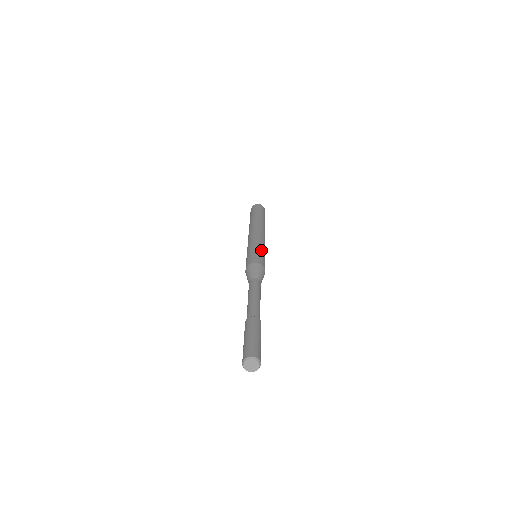
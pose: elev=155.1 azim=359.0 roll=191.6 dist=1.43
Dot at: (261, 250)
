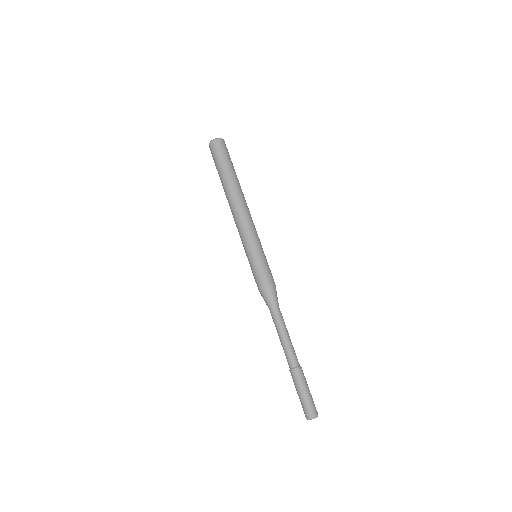
Dot at: (258, 256)
